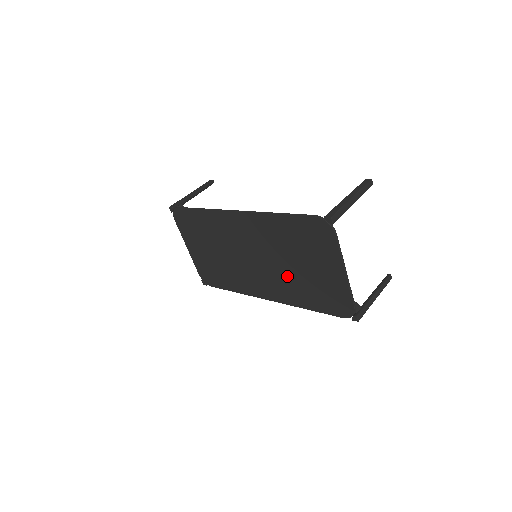
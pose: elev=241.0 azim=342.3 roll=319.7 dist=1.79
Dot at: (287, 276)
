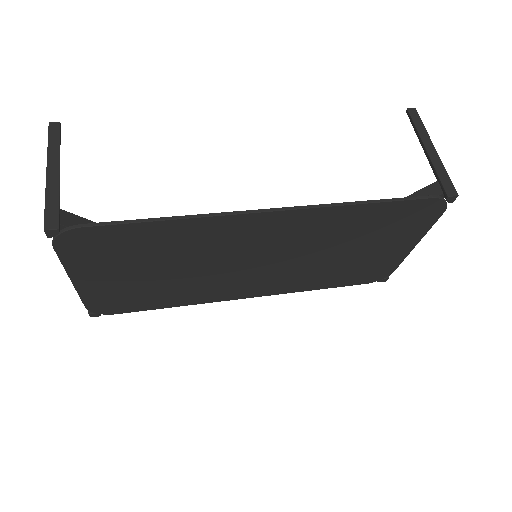
Dot at: (312, 267)
